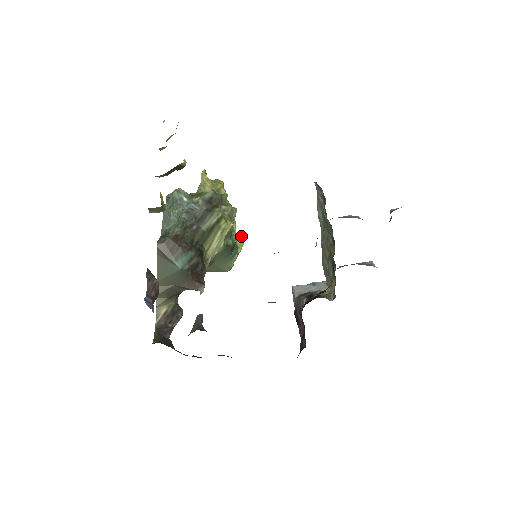
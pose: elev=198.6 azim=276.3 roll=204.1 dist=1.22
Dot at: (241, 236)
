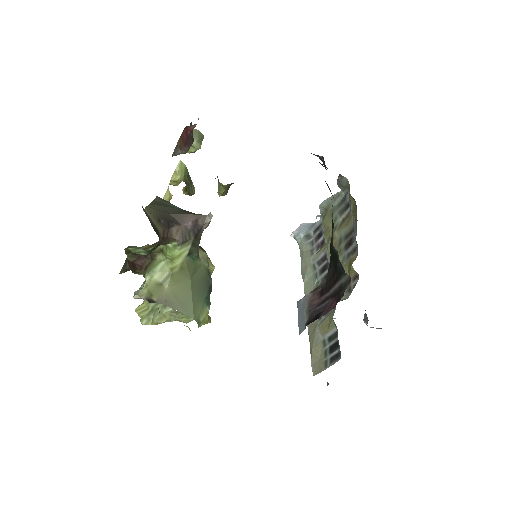
Dot at: occluded
